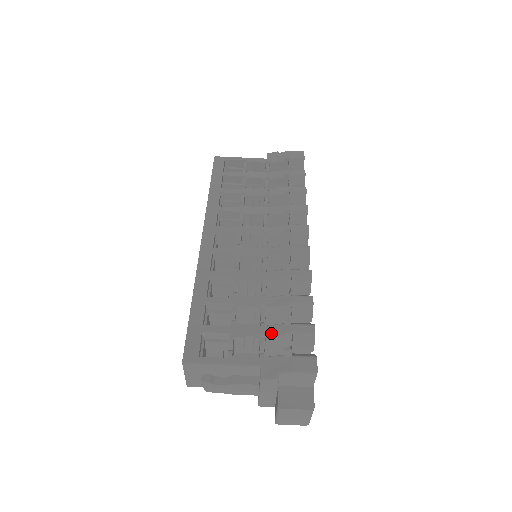
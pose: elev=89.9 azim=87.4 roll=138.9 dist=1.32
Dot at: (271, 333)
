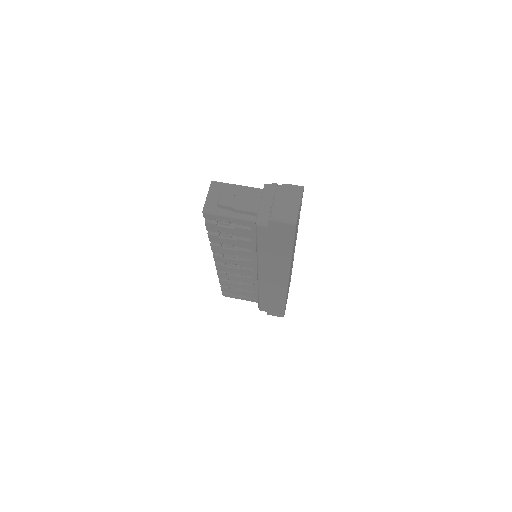
Dot at: occluded
